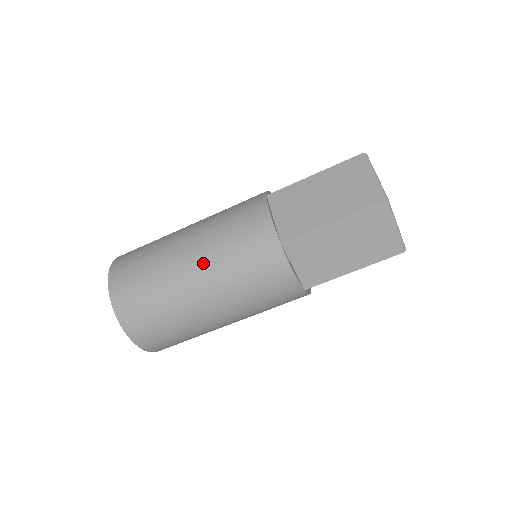
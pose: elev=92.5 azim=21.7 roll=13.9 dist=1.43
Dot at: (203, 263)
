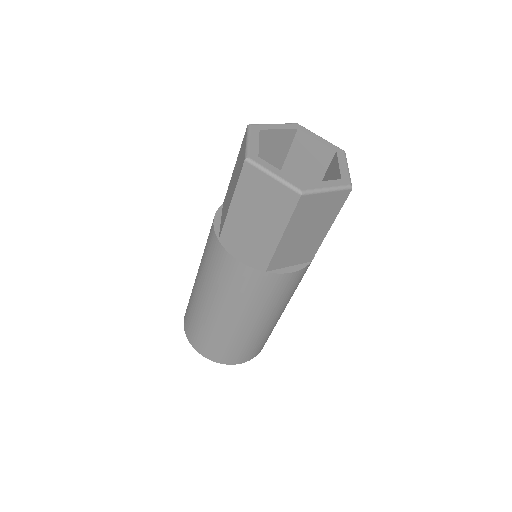
Dot at: (236, 314)
